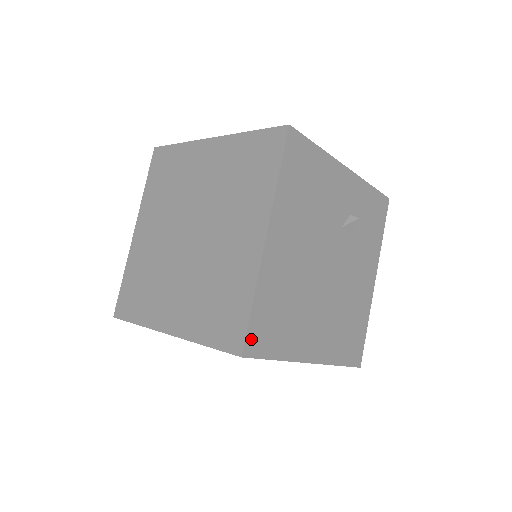
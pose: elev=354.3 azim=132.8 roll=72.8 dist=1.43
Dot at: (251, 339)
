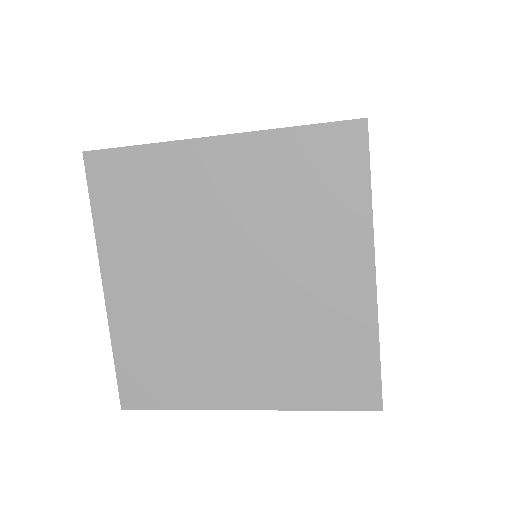
Dot at: occluded
